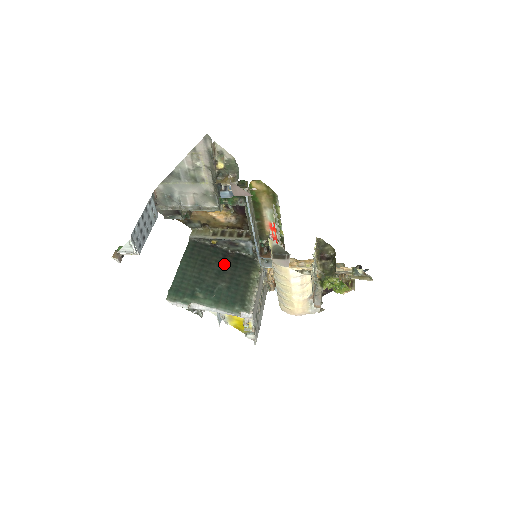
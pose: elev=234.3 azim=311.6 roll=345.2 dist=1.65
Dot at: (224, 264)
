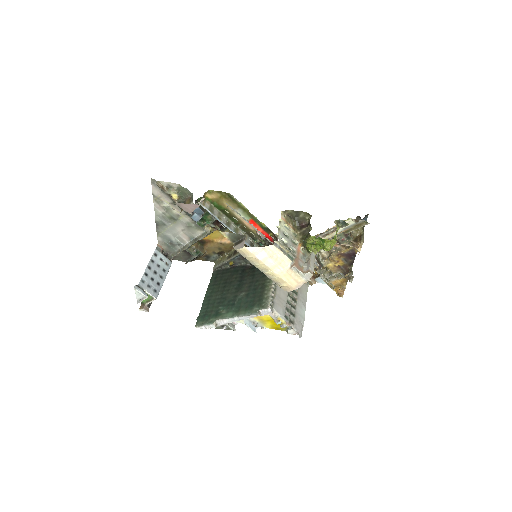
Dot at: (243, 277)
